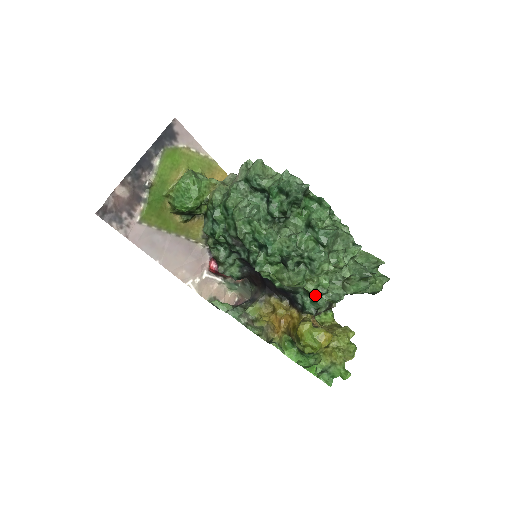
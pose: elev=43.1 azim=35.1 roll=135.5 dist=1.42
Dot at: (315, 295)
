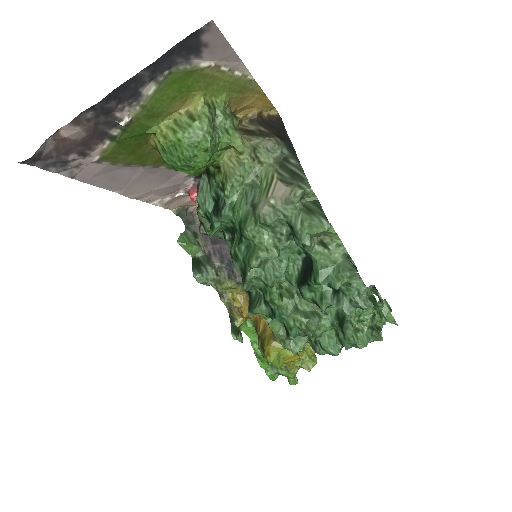
Dot at: occluded
